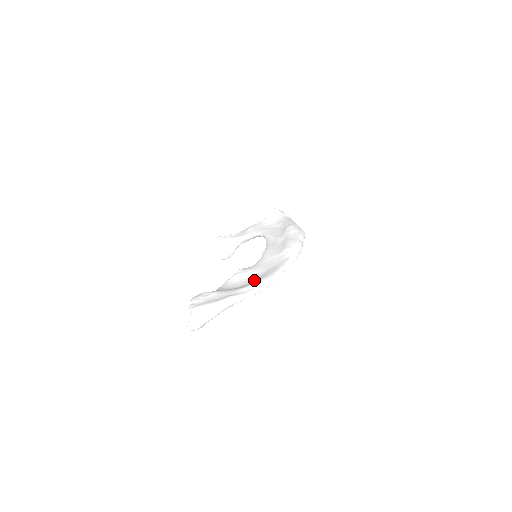
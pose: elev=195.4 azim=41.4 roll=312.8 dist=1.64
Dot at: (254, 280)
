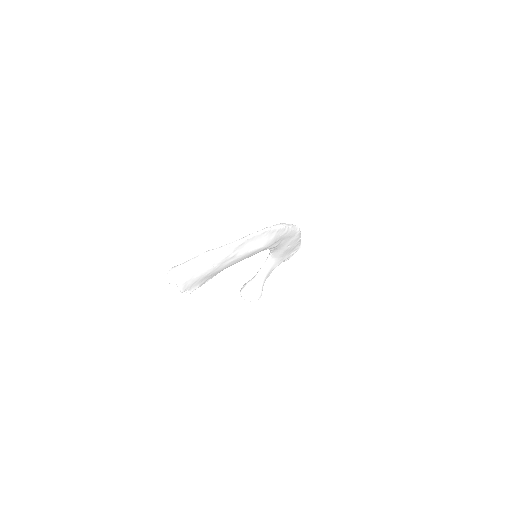
Dot at: occluded
